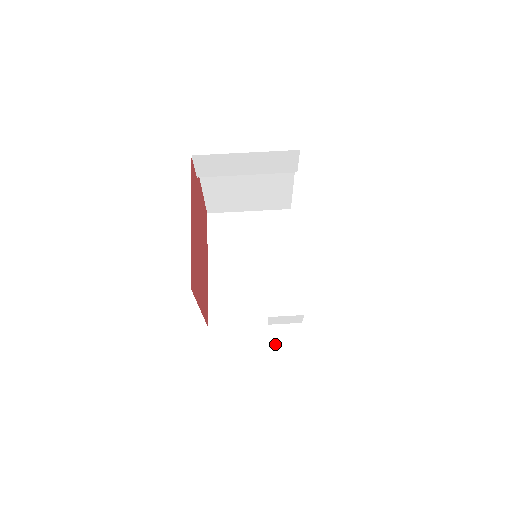
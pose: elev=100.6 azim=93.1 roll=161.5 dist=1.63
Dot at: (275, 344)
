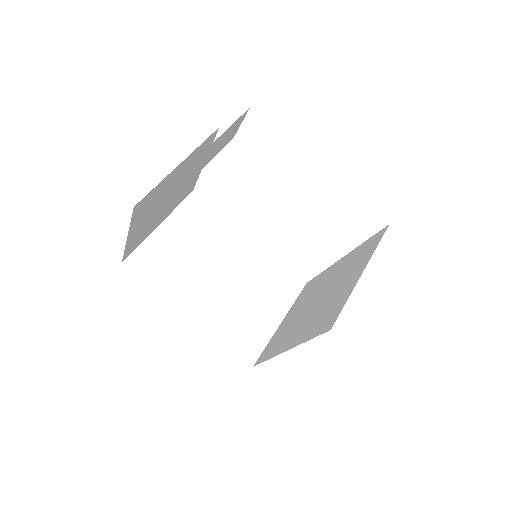
Dot at: occluded
